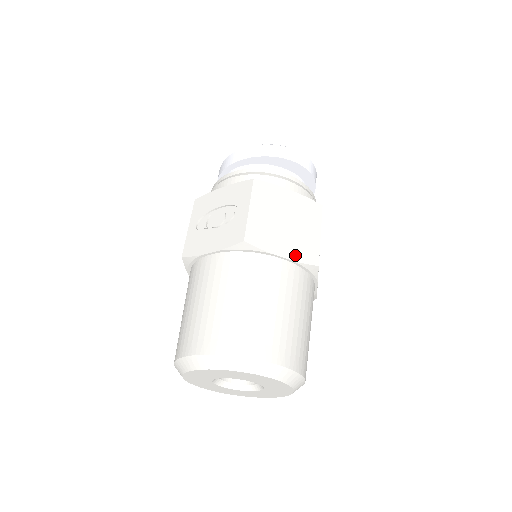
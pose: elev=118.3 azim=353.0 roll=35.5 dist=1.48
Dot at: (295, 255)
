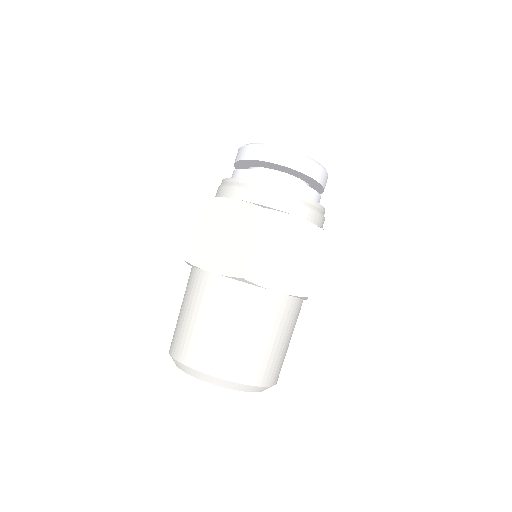
Dot at: (223, 269)
